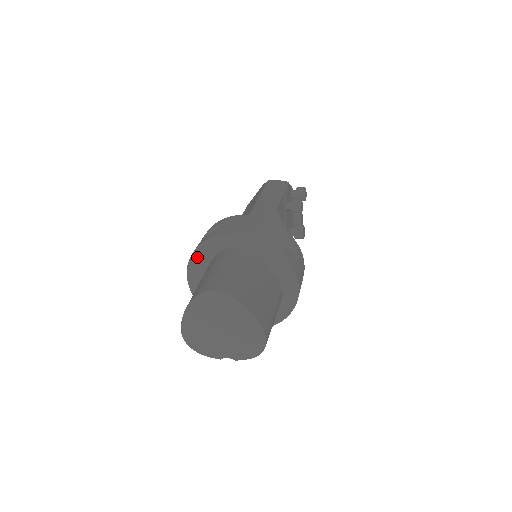
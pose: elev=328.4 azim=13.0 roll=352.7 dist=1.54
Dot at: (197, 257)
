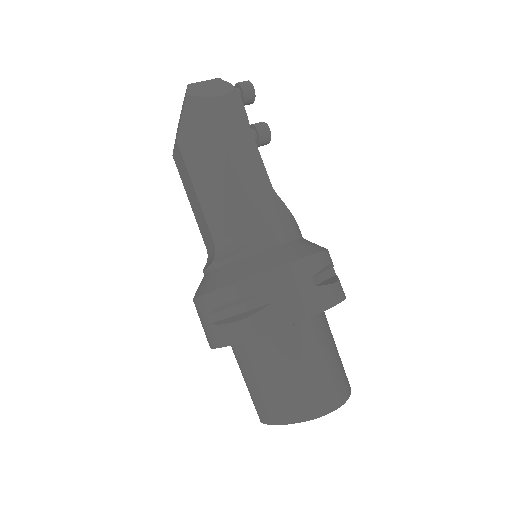
Dot at: occluded
